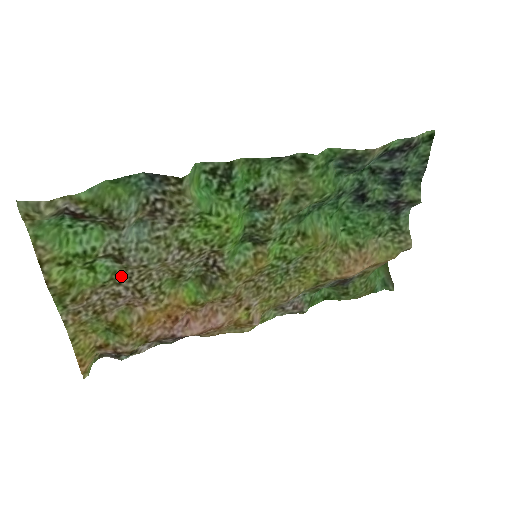
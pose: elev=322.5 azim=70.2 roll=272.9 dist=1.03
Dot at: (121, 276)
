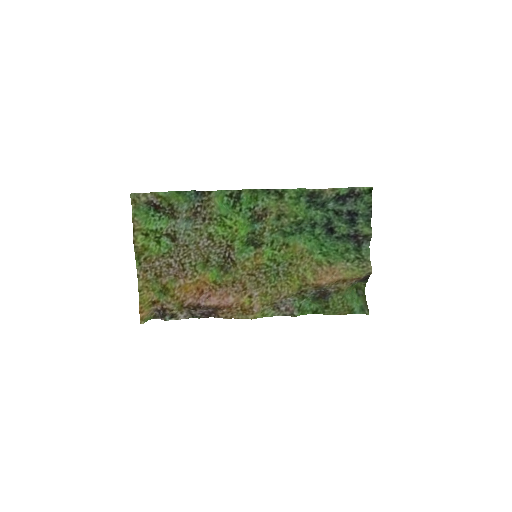
Dot at: (174, 252)
